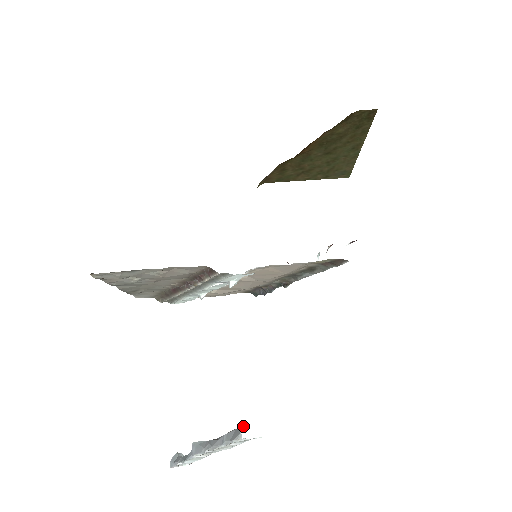
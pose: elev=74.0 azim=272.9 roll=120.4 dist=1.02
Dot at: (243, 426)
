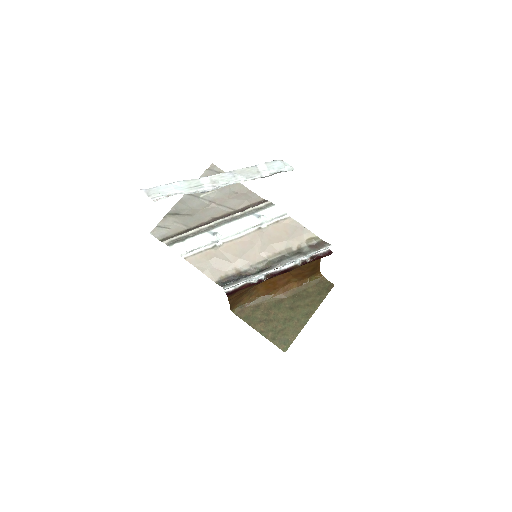
Dot at: occluded
